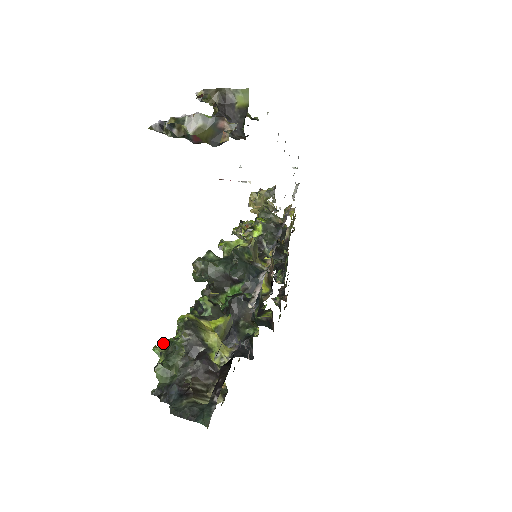
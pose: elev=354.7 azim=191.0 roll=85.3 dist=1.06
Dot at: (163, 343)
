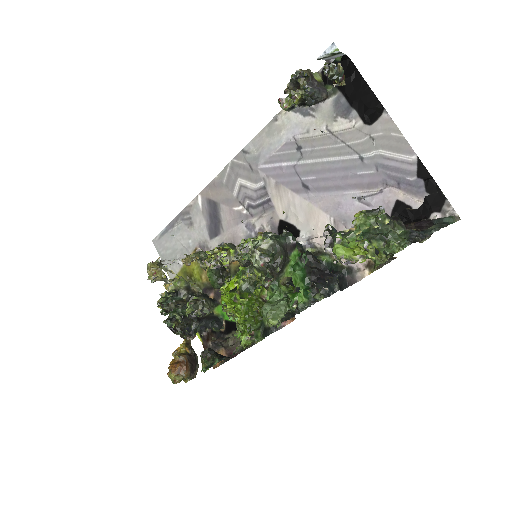
Dot at: (359, 241)
